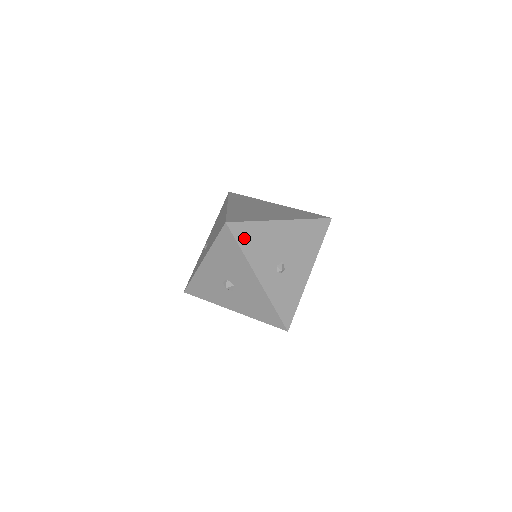
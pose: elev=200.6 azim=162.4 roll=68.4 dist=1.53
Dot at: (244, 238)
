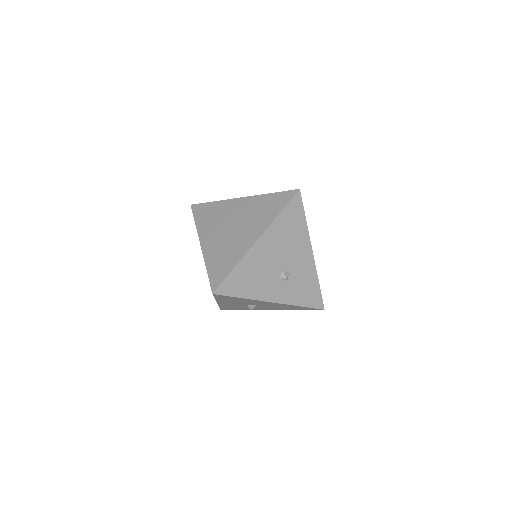
Dot at: (237, 288)
